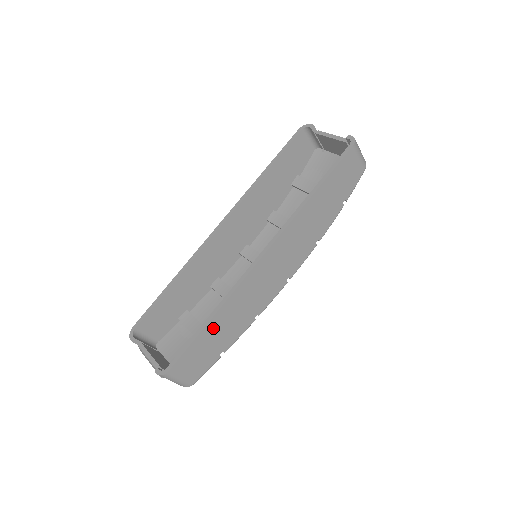
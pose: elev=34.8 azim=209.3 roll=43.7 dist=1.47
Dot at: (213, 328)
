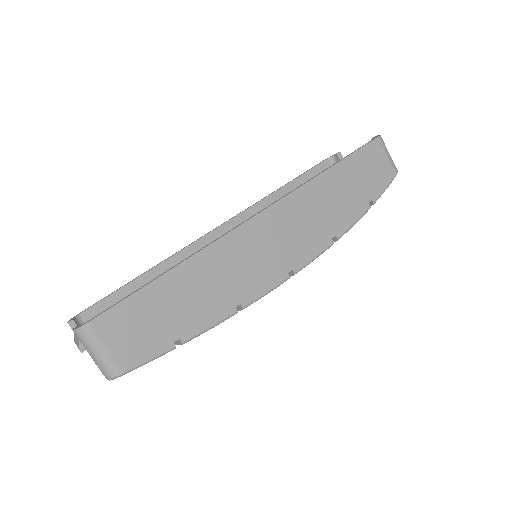
Dot at: (171, 287)
